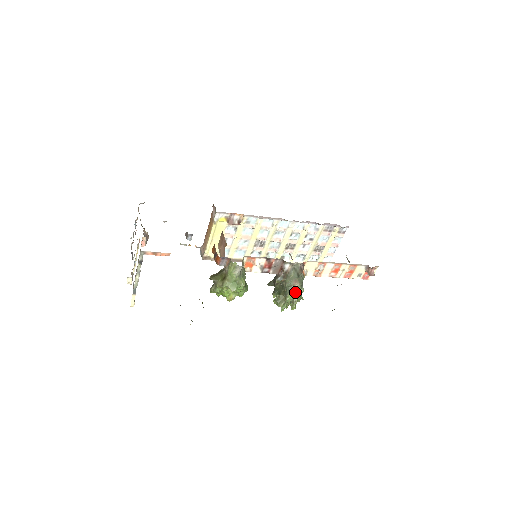
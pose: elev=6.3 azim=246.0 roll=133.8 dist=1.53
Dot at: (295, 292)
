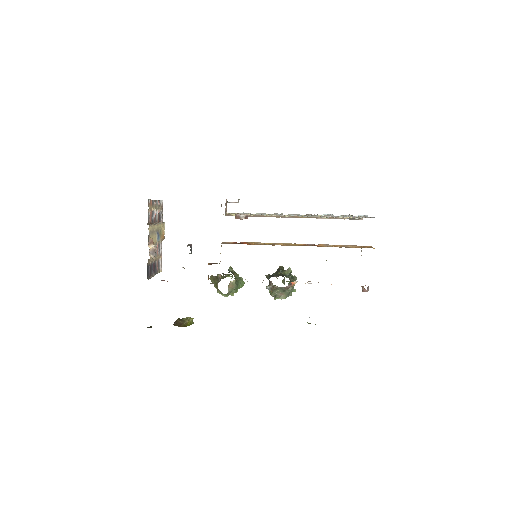
Dot at: (281, 299)
